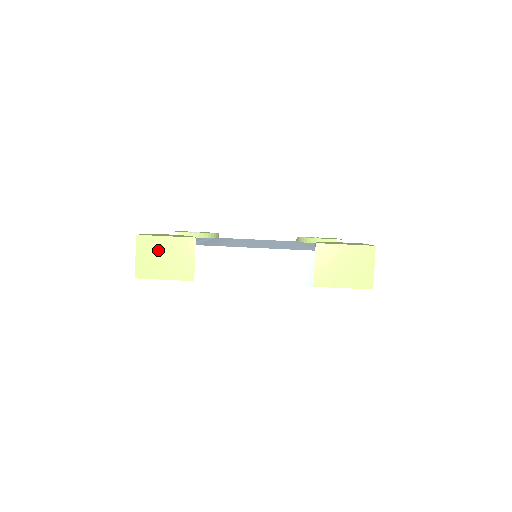
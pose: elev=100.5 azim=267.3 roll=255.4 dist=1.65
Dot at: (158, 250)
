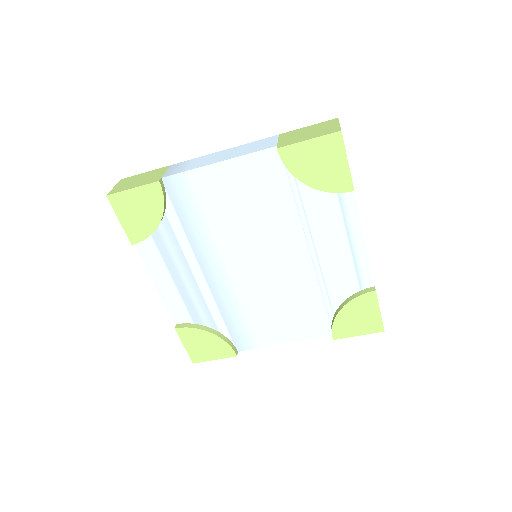
Dot at: occluded
